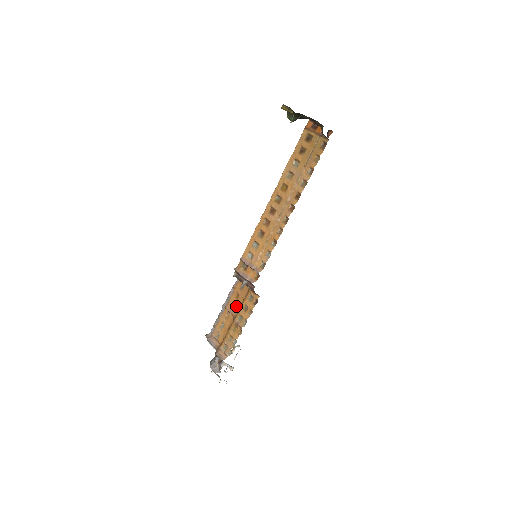
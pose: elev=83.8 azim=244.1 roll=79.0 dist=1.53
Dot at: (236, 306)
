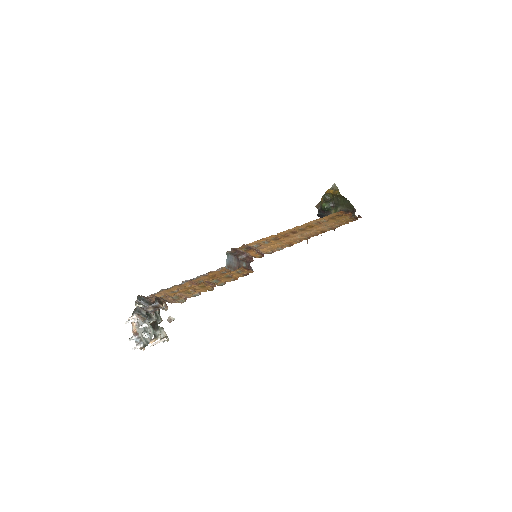
Dot at: occluded
